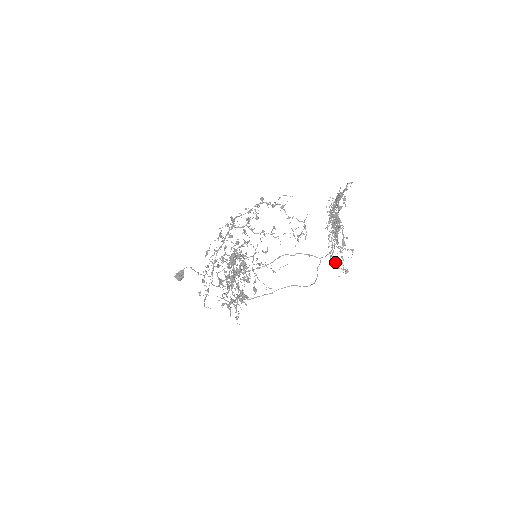
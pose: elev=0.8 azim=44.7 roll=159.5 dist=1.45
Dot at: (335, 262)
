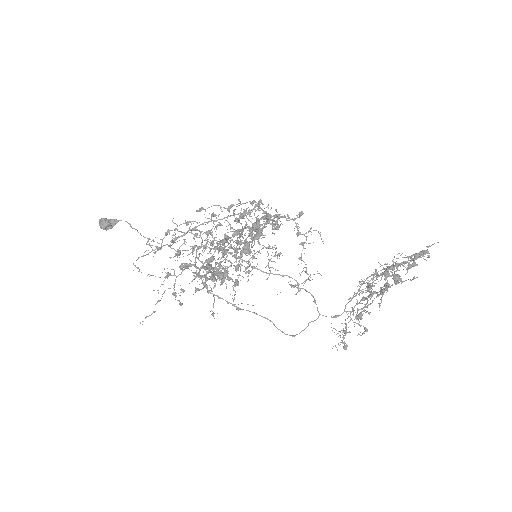
Dot at: occluded
